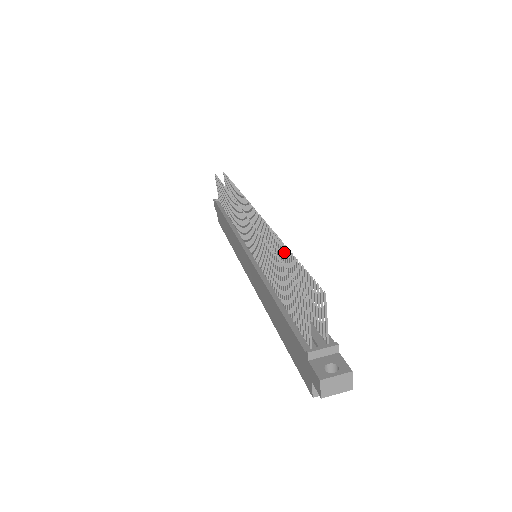
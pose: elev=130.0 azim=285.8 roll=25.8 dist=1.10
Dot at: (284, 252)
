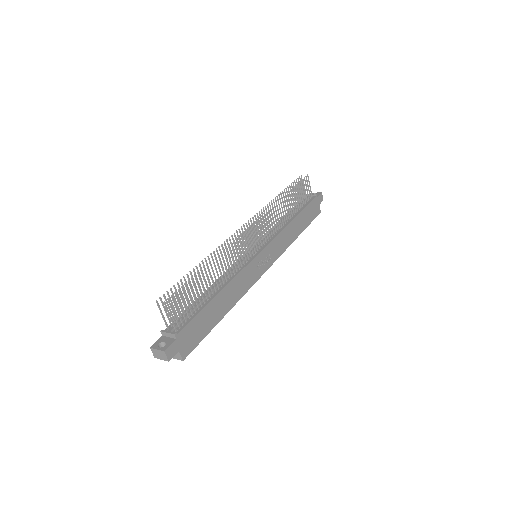
Dot at: (211, 265)
